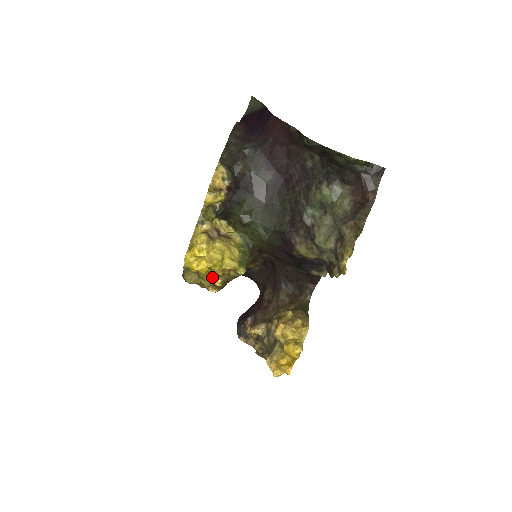
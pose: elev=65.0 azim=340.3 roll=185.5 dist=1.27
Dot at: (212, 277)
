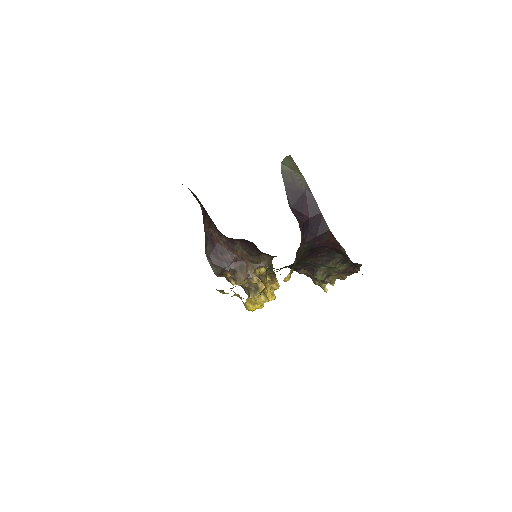
Dot at: occluded
